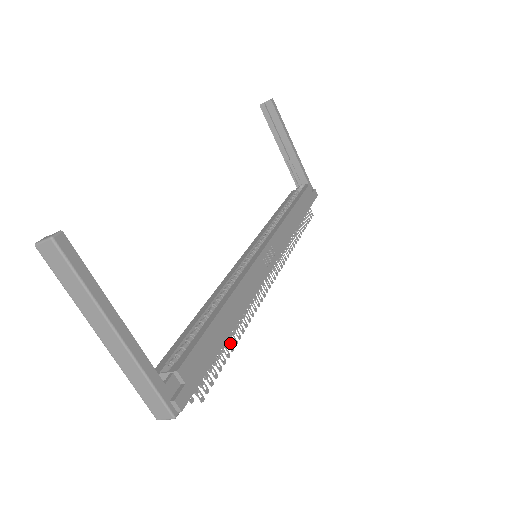
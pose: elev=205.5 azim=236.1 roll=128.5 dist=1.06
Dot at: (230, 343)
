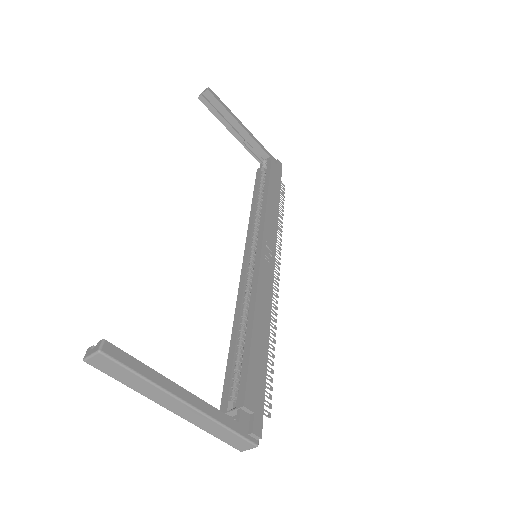
Dot at: (270, 352)
